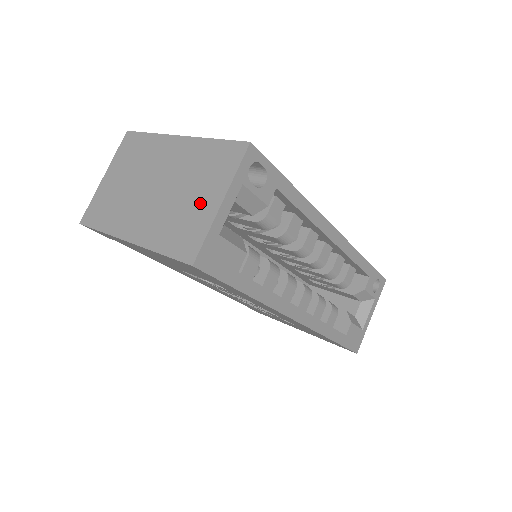
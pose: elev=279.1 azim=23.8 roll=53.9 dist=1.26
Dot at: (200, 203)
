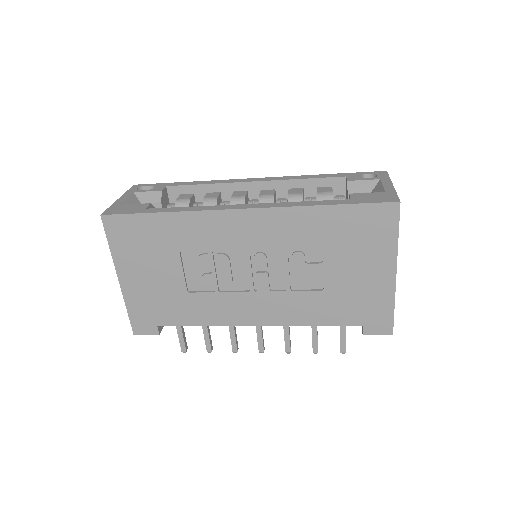
Dot at: occluded
